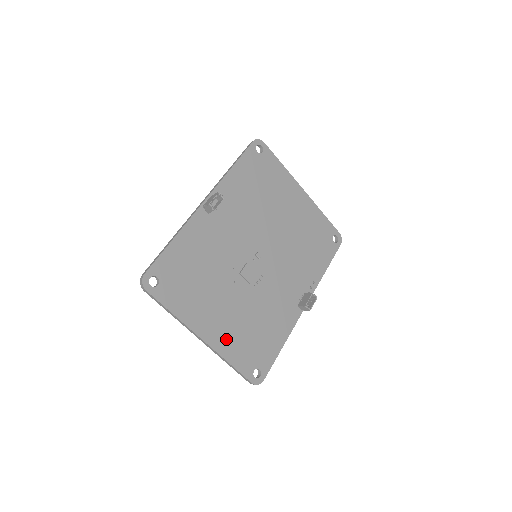
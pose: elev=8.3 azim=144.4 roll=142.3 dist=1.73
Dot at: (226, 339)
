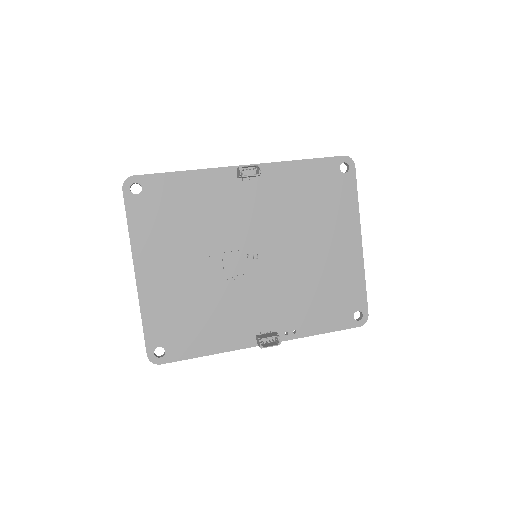
Dot at: (157, 294)
